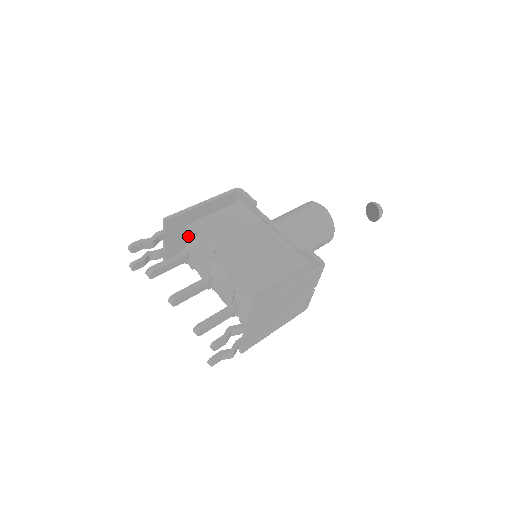
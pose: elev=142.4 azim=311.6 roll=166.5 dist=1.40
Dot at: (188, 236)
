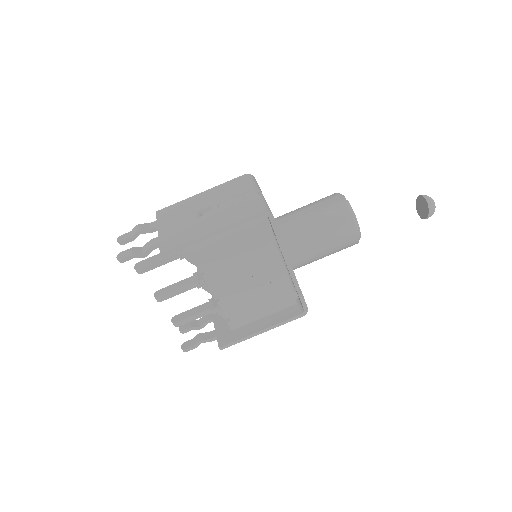
Dot at: (187, 251)
